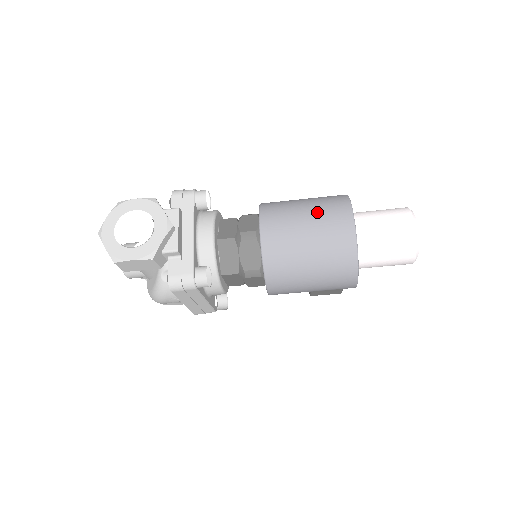
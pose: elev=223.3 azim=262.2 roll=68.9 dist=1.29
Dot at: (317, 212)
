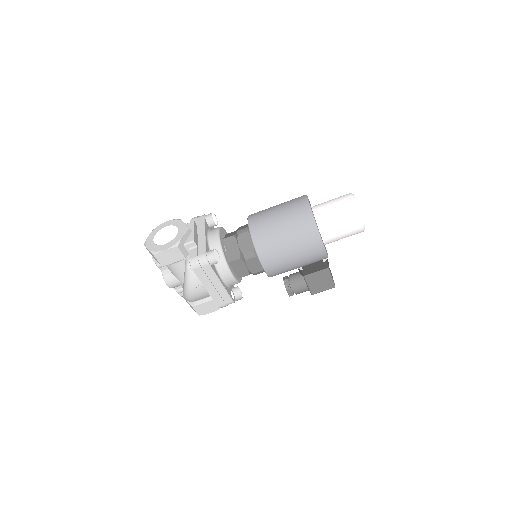
Dot at: (284, 204)
